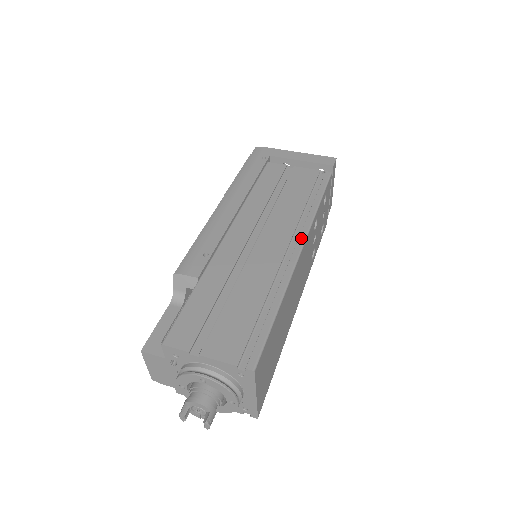
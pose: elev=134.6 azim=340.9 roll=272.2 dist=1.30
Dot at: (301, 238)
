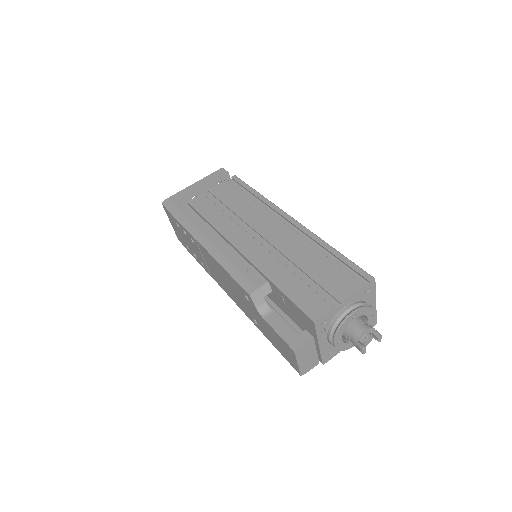
Dot at: (282, 213)
